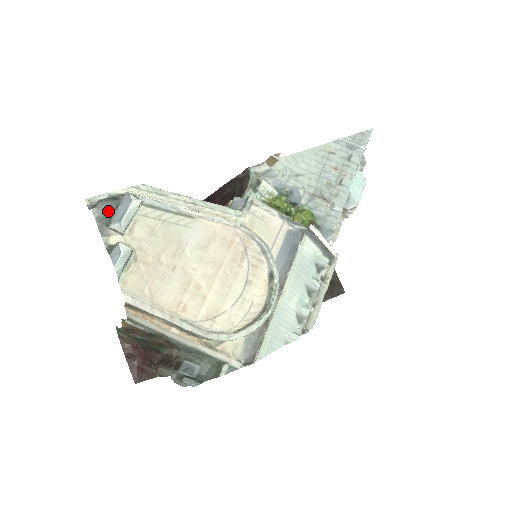
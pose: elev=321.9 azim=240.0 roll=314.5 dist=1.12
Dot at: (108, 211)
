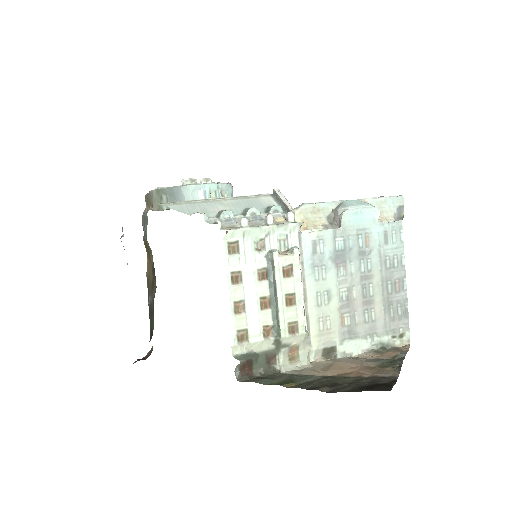
Dot at: occluded
